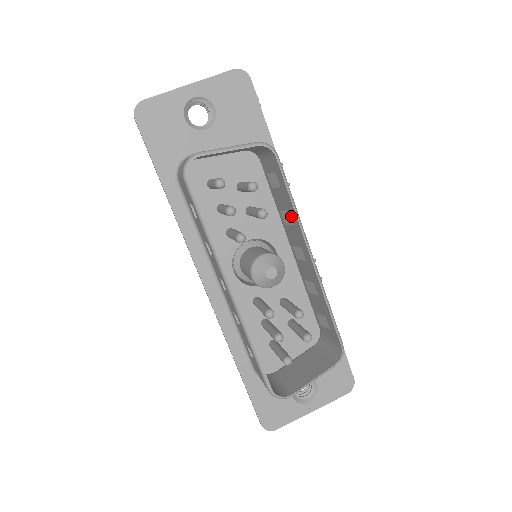
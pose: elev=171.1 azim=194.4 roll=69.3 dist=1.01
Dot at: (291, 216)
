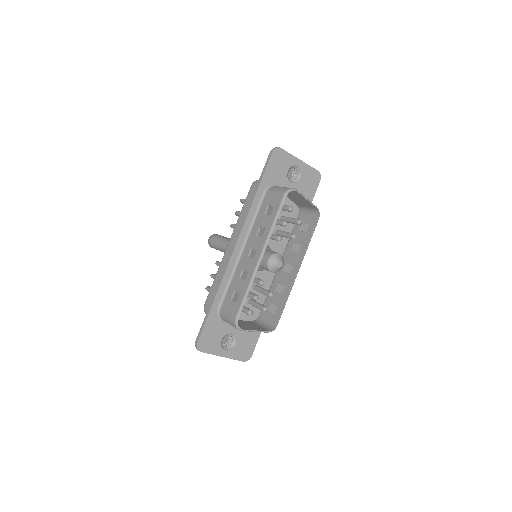
Dot at: (301, 248)
